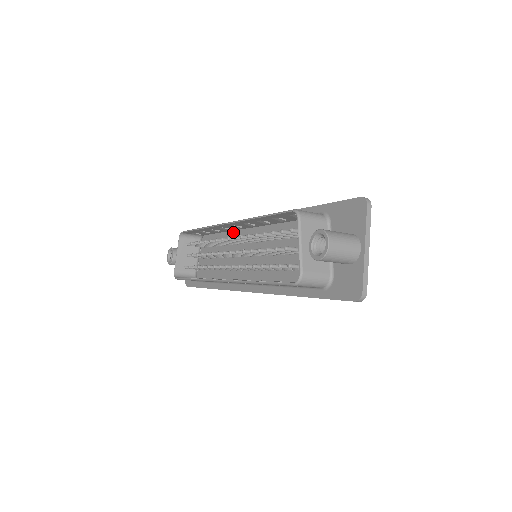
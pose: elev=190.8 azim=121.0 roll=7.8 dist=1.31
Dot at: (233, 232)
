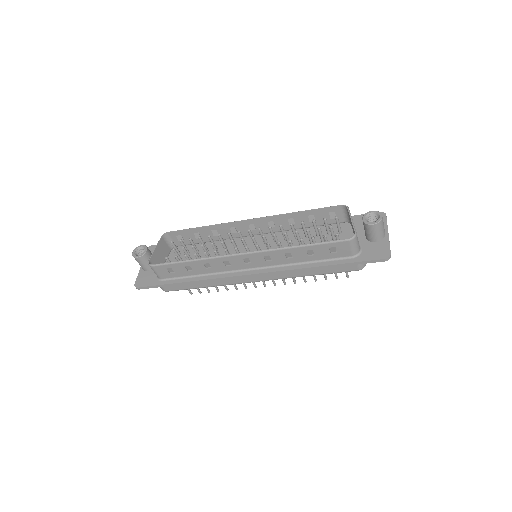
Dot at: (228, 241)
